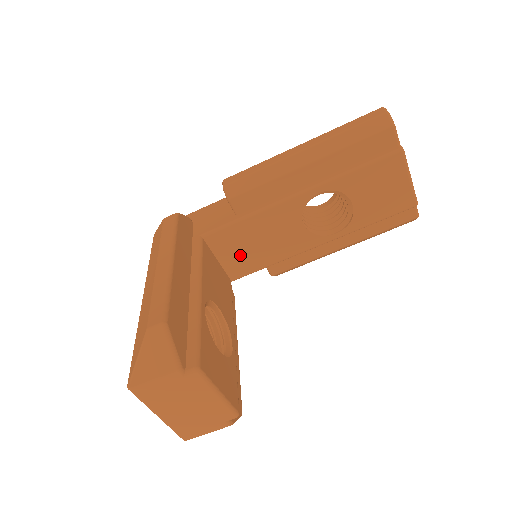
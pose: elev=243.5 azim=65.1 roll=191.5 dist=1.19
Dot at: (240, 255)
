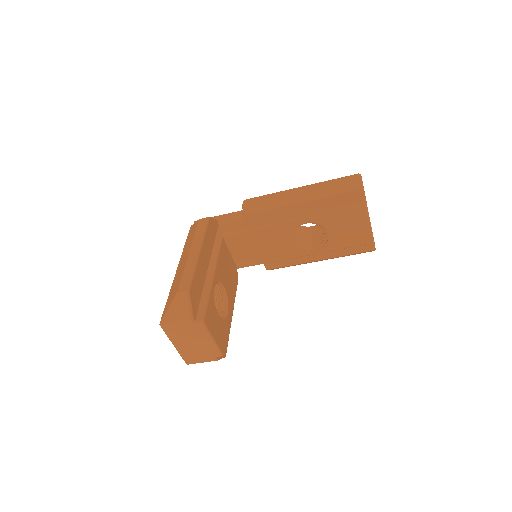
Dot at: (246, 252)
